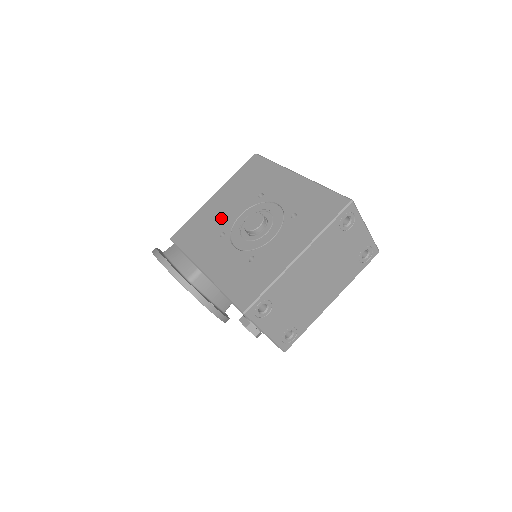
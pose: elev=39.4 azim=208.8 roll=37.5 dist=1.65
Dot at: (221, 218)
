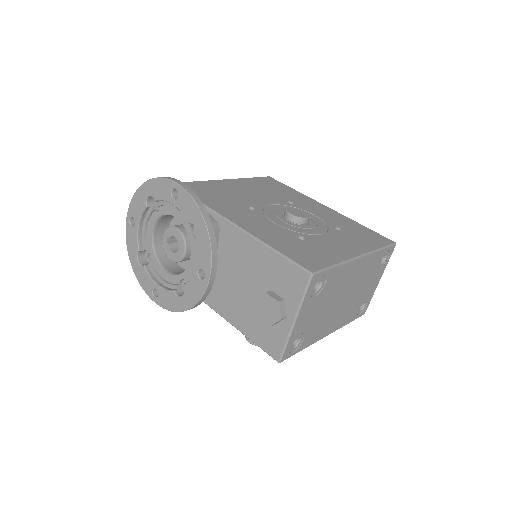
Dot at: (245, 197)
